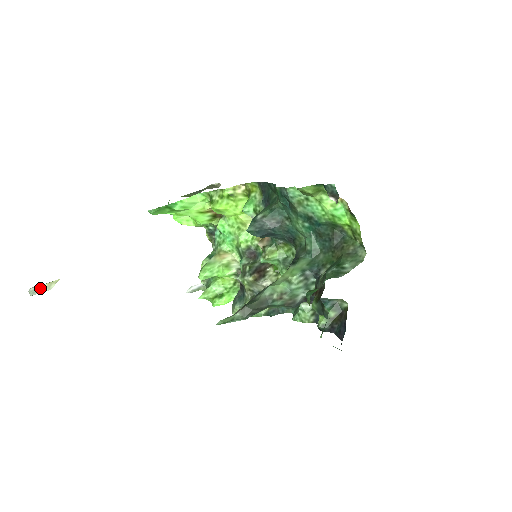
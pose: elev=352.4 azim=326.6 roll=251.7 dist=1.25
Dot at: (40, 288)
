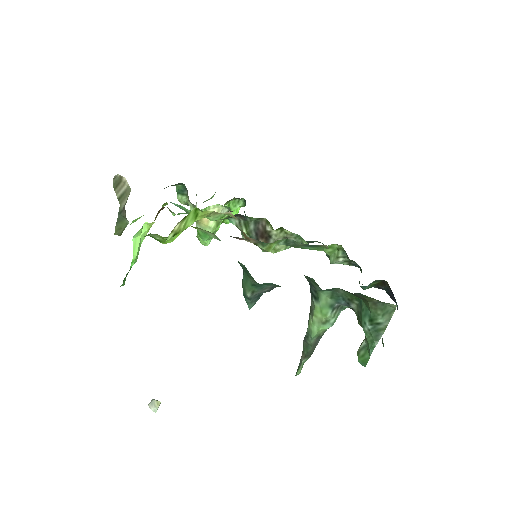
Dot at: (156, 408)
